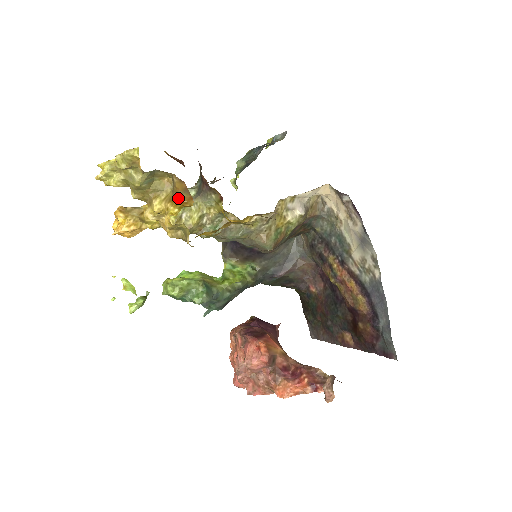
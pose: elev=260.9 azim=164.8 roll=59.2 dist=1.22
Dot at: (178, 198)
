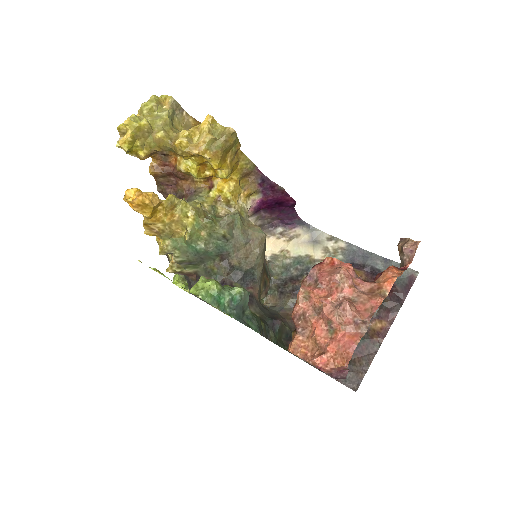
Dot at: occluded
